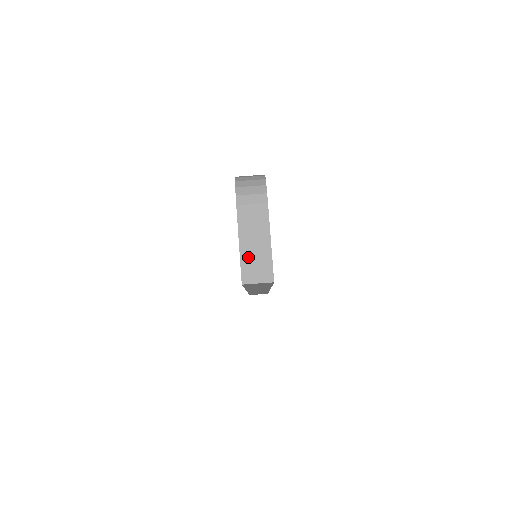
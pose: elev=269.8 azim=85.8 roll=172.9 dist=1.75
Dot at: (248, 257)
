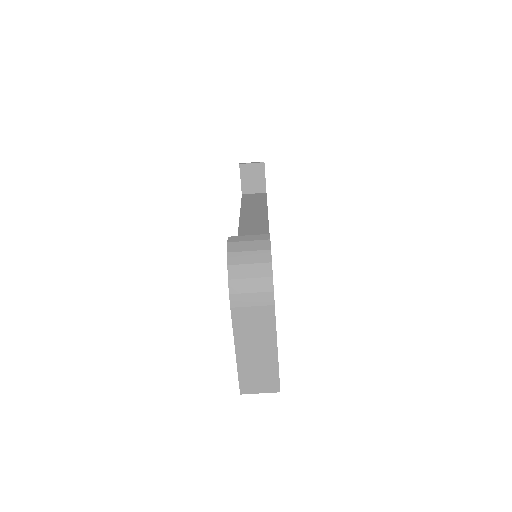
Dot at: (247, 367)
